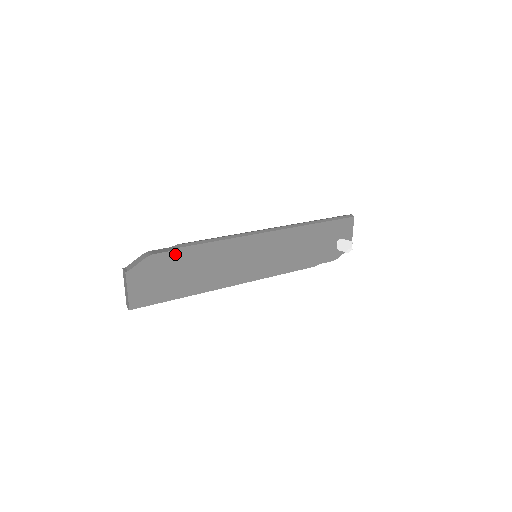
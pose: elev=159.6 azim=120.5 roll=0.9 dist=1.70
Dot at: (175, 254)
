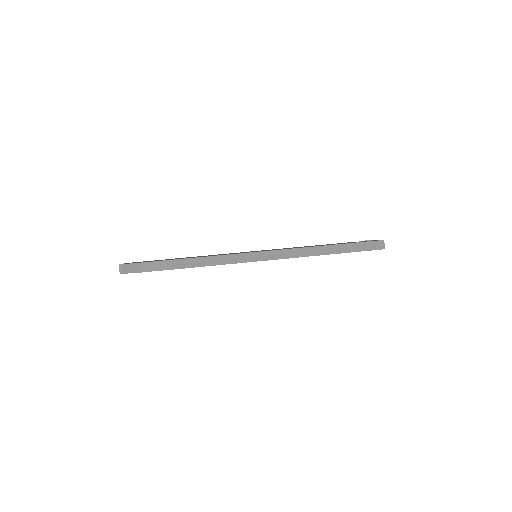
Dot at: occluded
